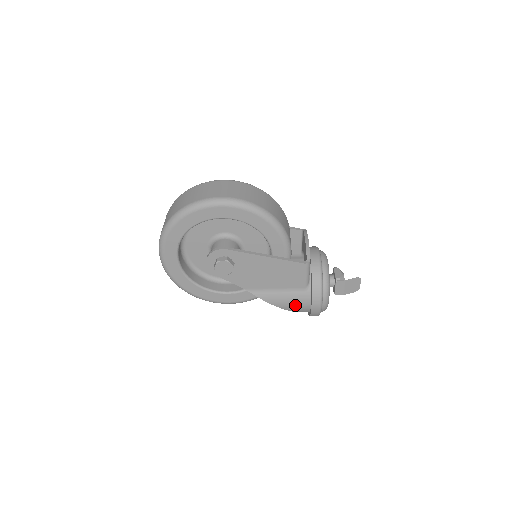
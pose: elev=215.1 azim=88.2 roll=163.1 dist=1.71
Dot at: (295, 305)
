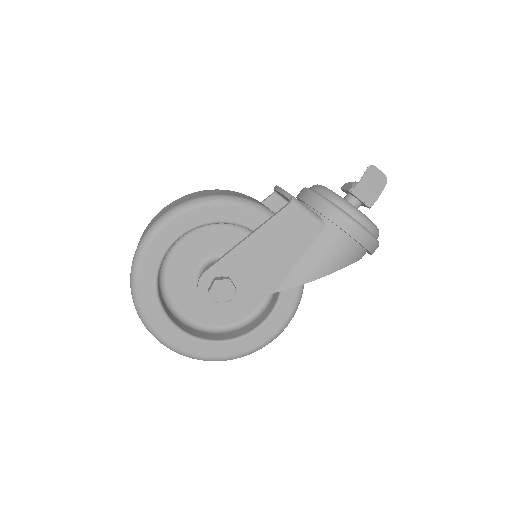
Dot at: (338, 255)
